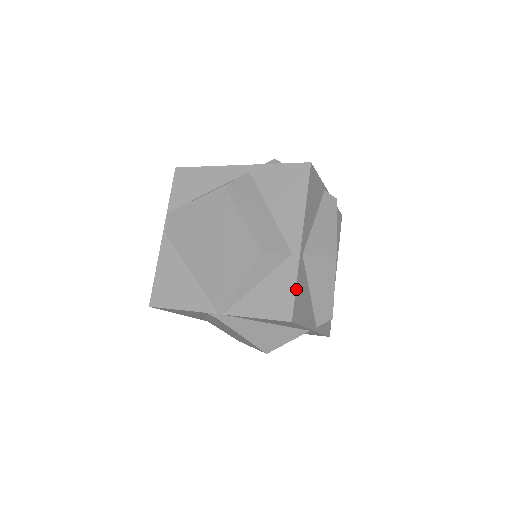
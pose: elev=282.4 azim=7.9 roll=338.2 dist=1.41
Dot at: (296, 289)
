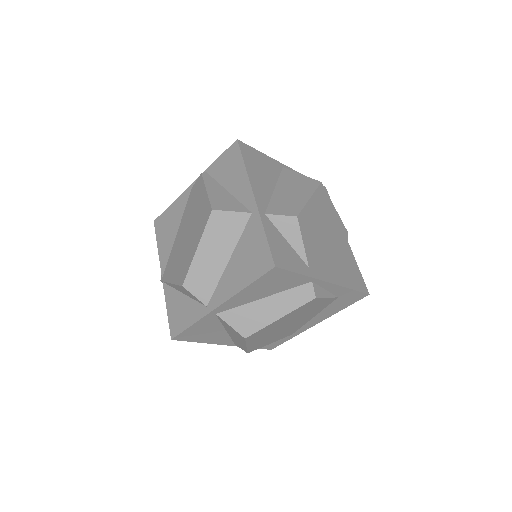
Dot at: (190, 327)
